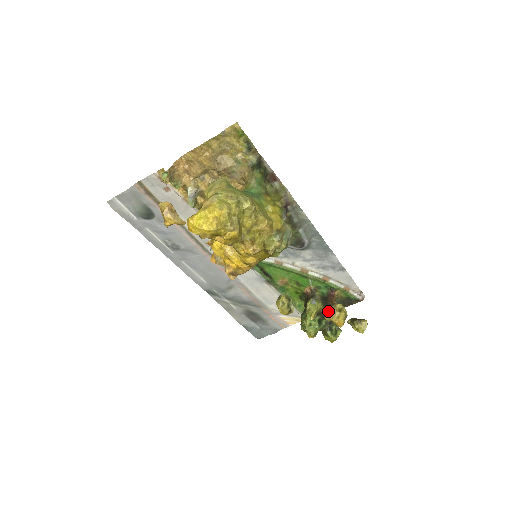
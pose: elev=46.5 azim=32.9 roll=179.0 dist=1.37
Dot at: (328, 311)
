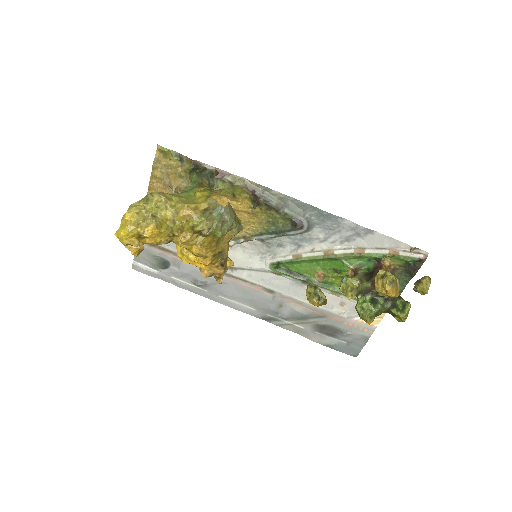
Dot at: (373, 284)
